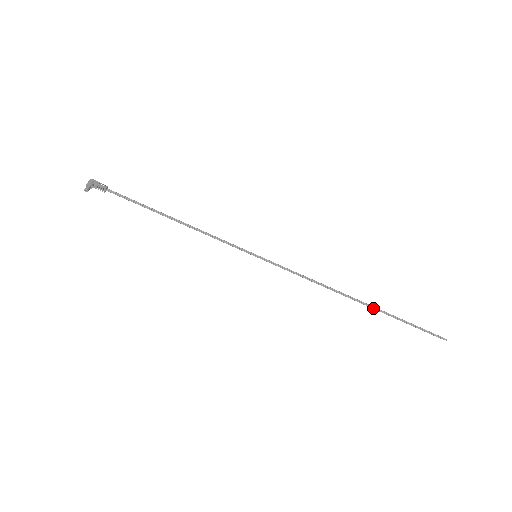
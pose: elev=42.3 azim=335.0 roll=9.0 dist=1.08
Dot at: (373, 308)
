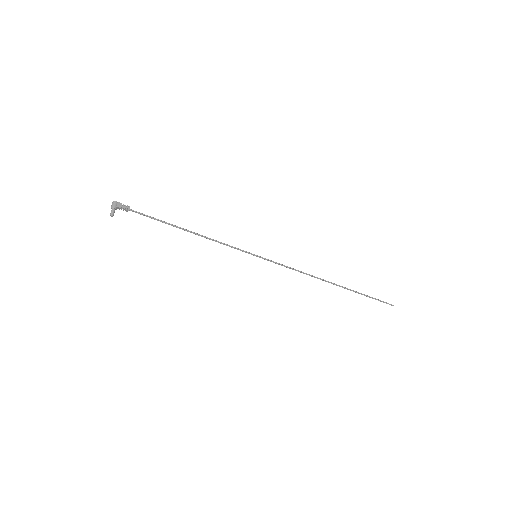
Dot at: occluded
